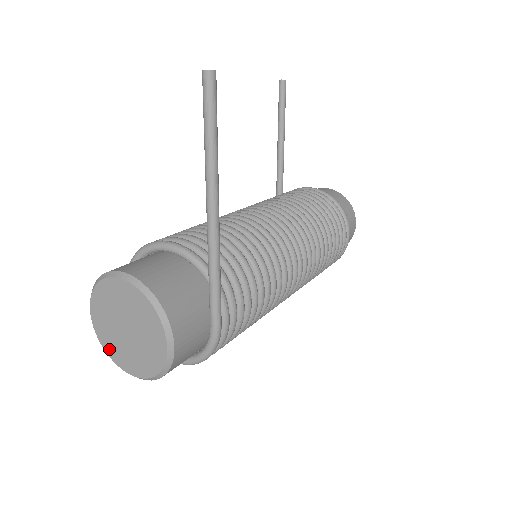
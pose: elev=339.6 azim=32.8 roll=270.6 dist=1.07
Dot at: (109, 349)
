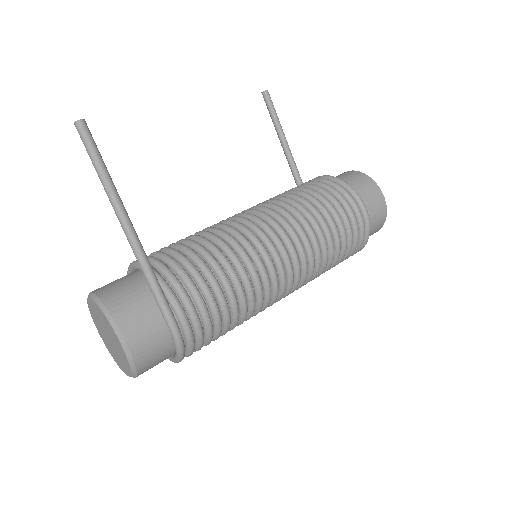
Dot at: (114, 358)
